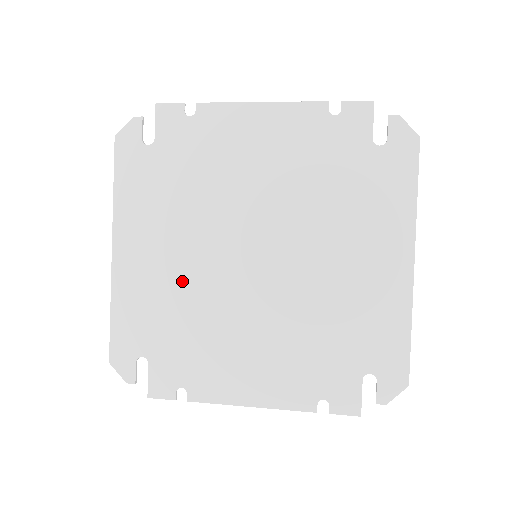
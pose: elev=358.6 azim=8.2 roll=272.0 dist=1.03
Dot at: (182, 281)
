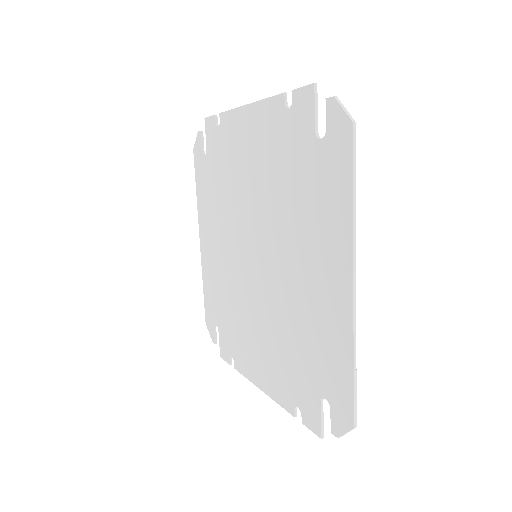
Dot at: (225, 270)
